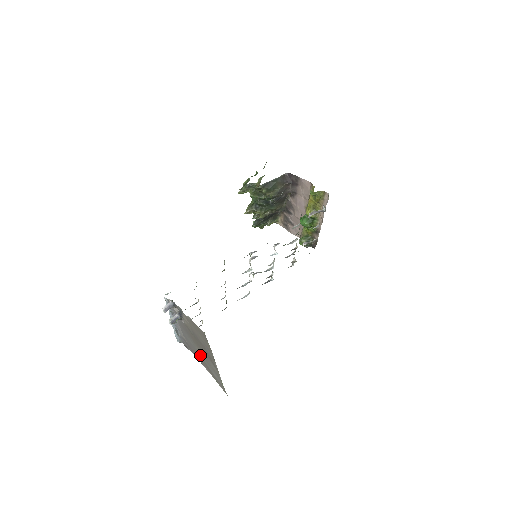
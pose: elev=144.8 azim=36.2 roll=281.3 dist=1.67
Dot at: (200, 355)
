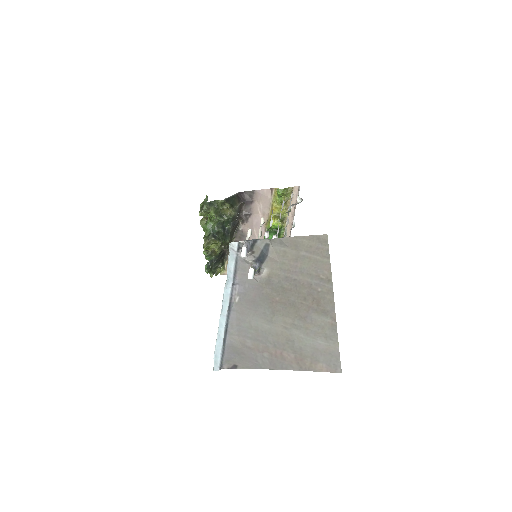
Dot at: (283, 334)
